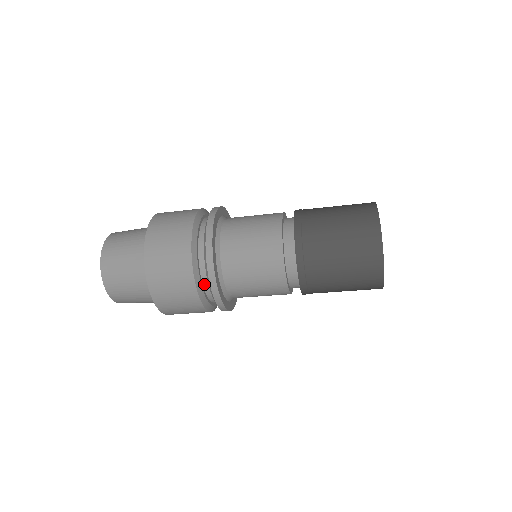
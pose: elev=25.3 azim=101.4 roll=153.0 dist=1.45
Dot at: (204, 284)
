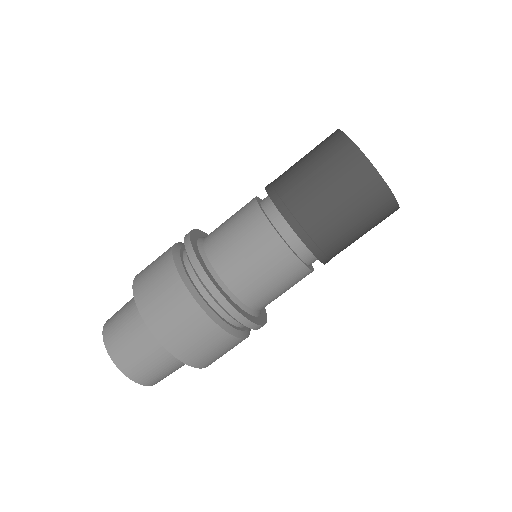
Dot at: (195, 282)
